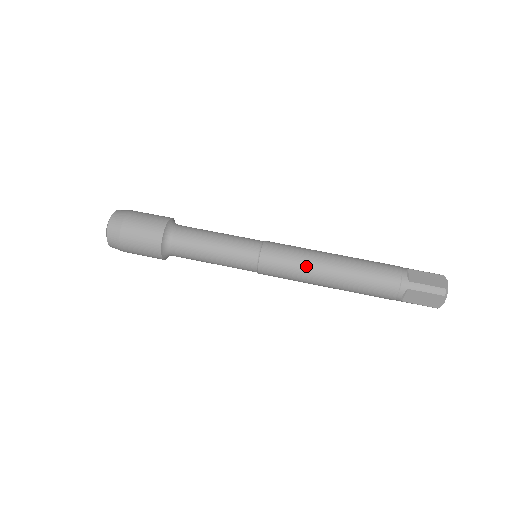
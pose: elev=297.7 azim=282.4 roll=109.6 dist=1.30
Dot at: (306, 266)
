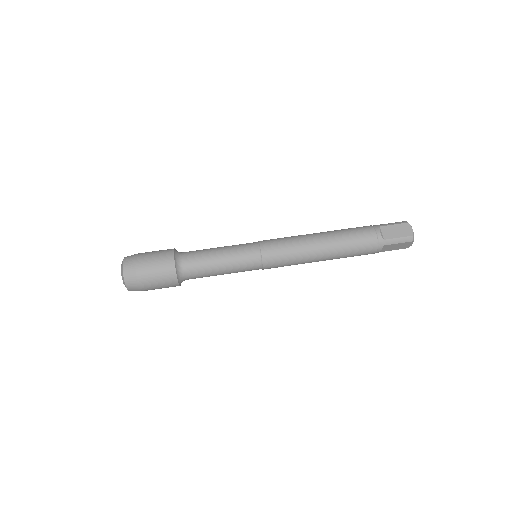
Dot at: (302, 255)
